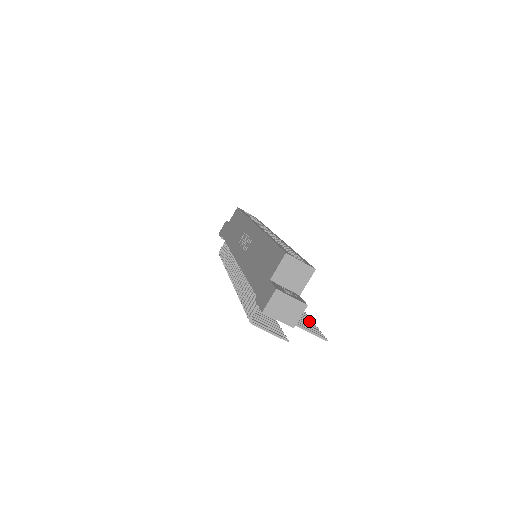
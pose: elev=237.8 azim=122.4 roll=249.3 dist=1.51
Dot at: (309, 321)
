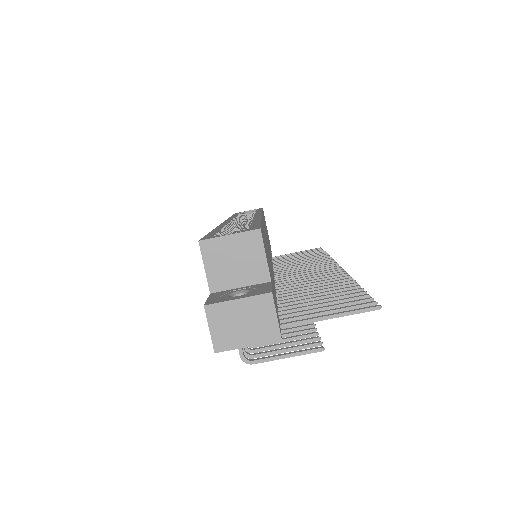
Dot at: (351, 293)
